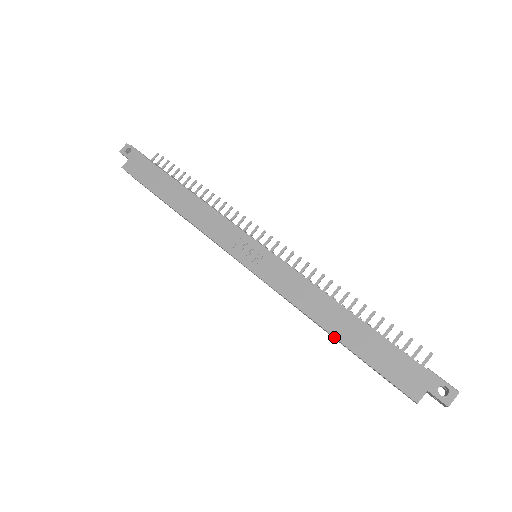
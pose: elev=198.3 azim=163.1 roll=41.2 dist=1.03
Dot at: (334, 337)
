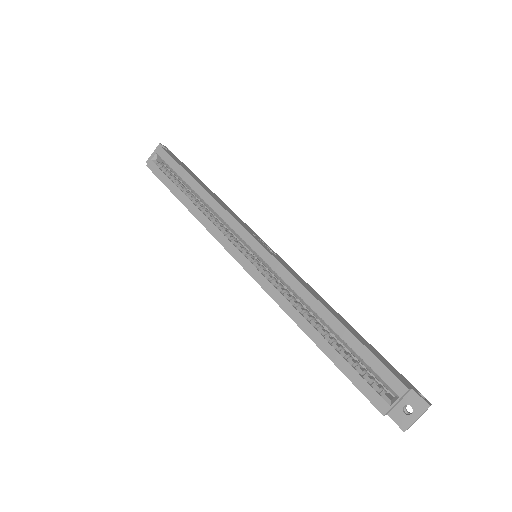
Dot at: (337, 318)
